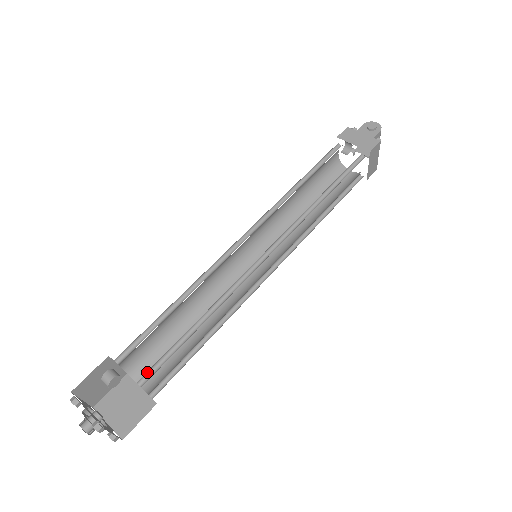
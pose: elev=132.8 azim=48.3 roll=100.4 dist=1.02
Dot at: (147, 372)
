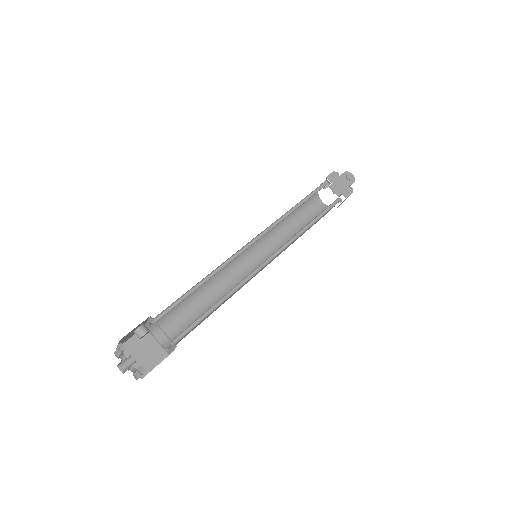
Dot at: occluded
